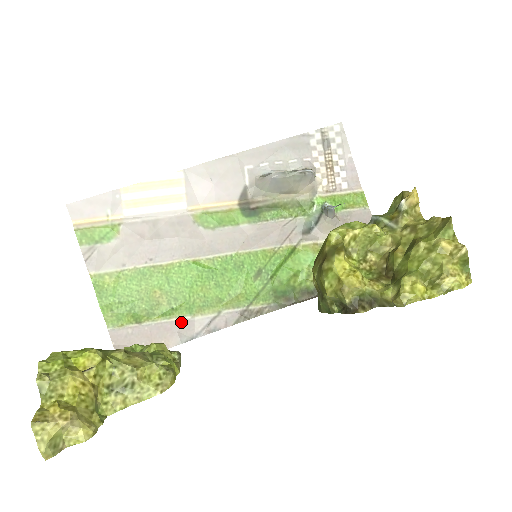
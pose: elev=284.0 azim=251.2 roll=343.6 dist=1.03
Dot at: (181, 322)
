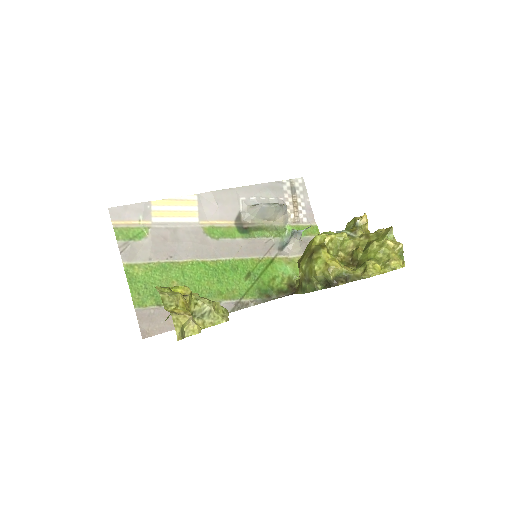
Dot at: occluded
